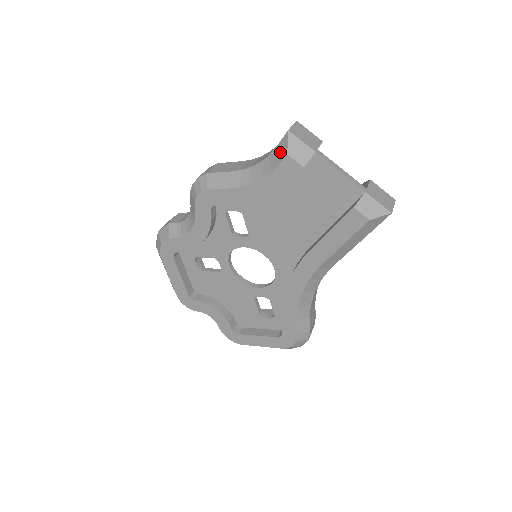
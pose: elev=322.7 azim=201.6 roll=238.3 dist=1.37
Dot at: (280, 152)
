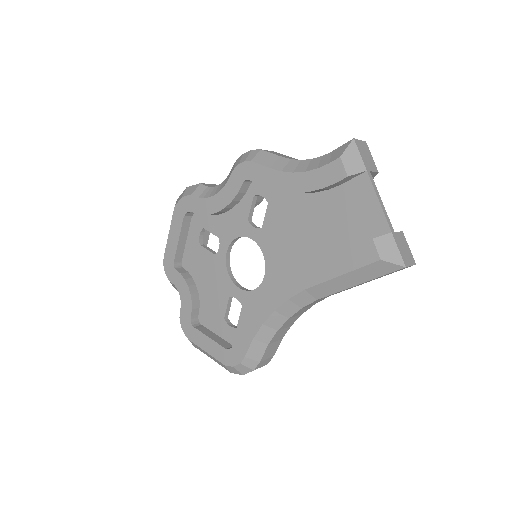
Dot at: (335, 154)
